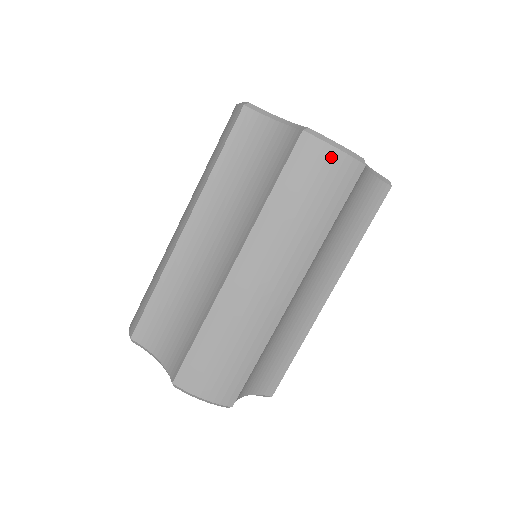
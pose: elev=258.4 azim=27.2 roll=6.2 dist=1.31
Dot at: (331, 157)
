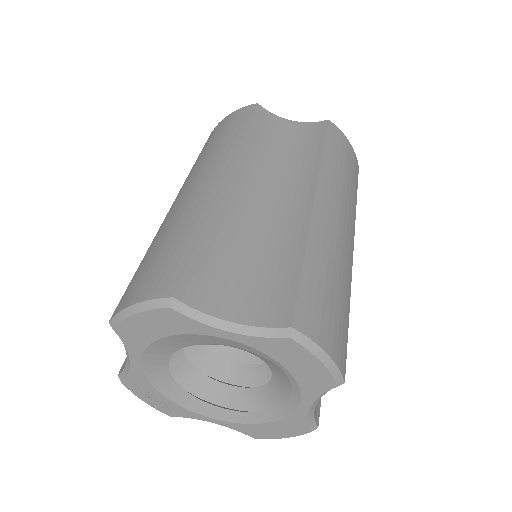
Dot at: (348, 145)
